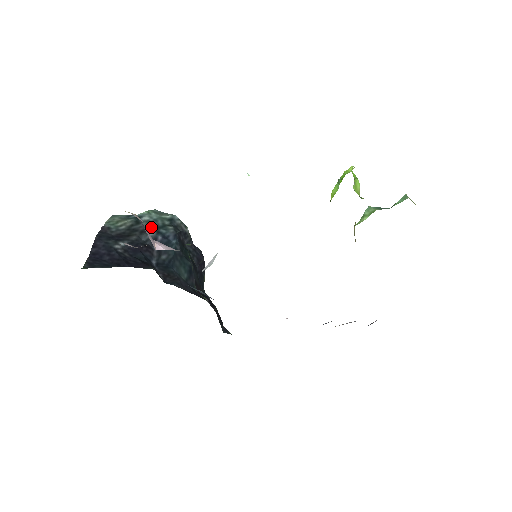
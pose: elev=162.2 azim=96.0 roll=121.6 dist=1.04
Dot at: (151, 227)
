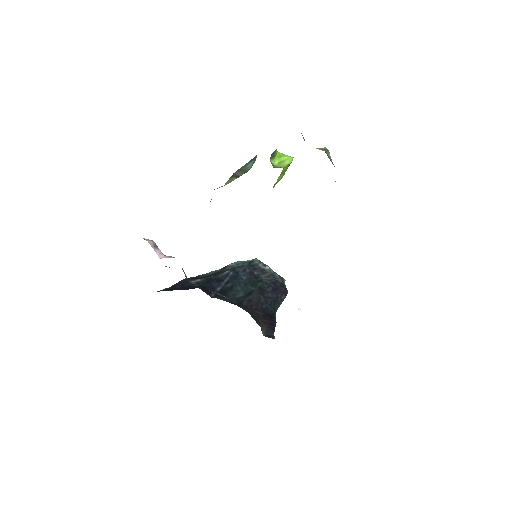
Dot at: (230, 269)
